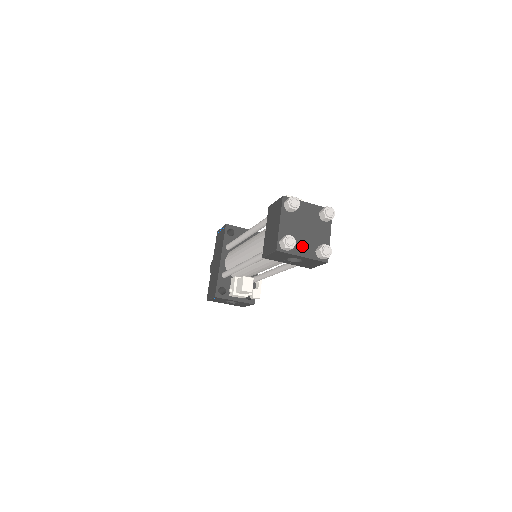
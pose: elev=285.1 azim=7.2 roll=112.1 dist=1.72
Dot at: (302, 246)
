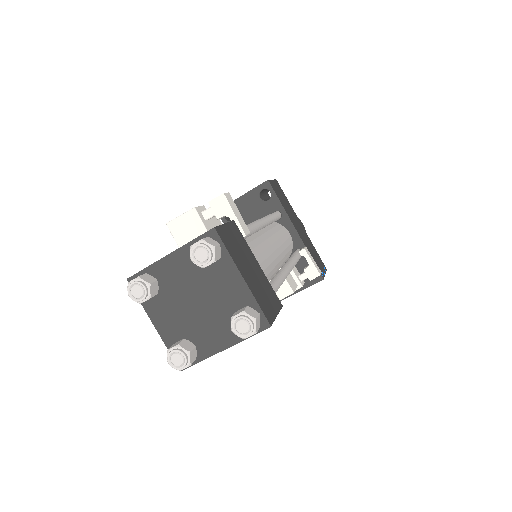
Dot at: (211, 334)
